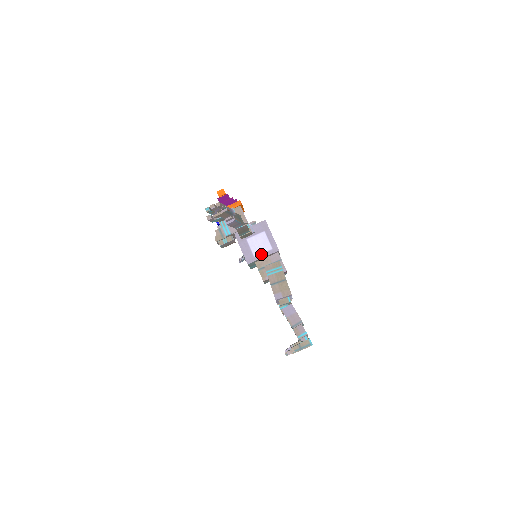
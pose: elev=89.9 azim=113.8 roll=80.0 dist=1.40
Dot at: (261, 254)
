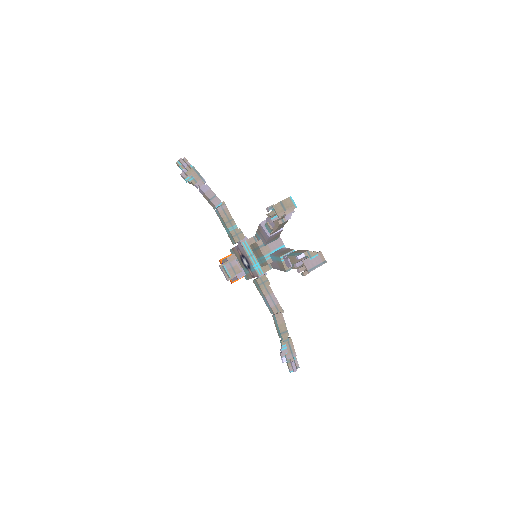
Dot at: (252, 237)
